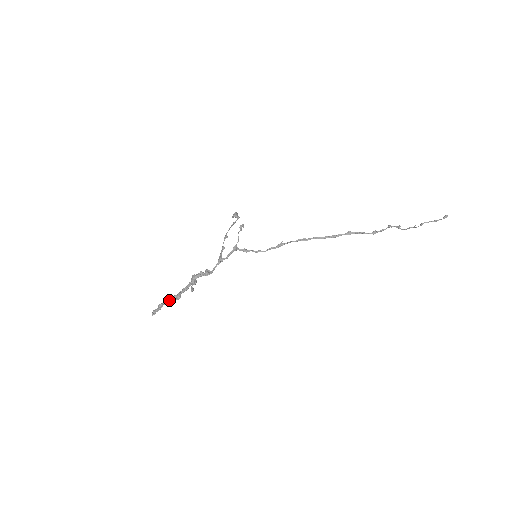
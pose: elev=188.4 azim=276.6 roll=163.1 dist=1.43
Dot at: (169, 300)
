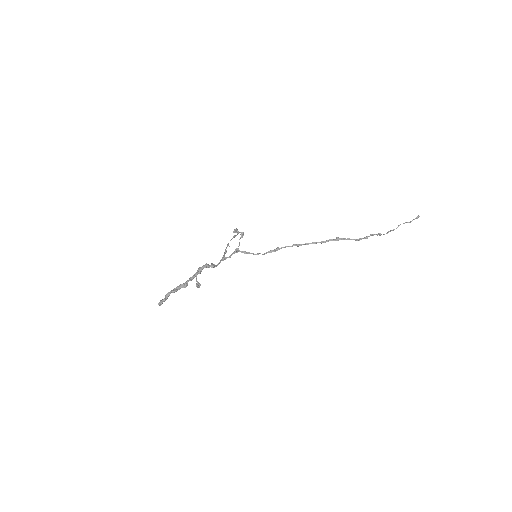
Dot at: (176, 288)
